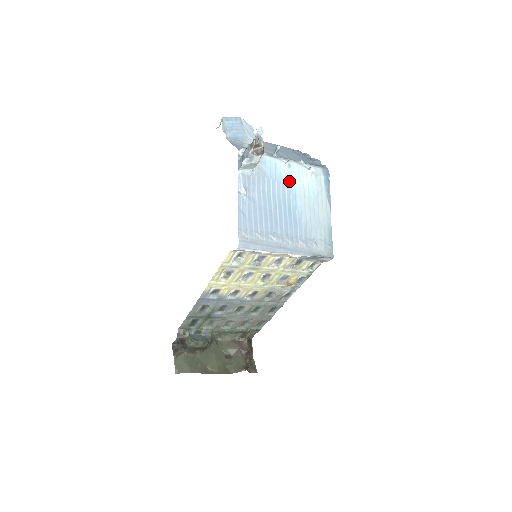
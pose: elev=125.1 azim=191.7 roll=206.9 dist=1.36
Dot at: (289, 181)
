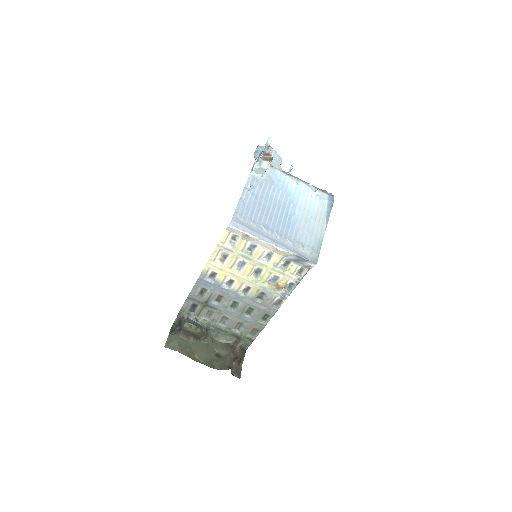
Dot at: (293, 194)
